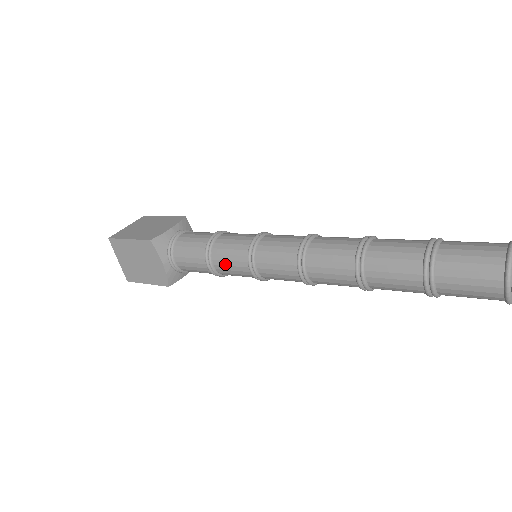
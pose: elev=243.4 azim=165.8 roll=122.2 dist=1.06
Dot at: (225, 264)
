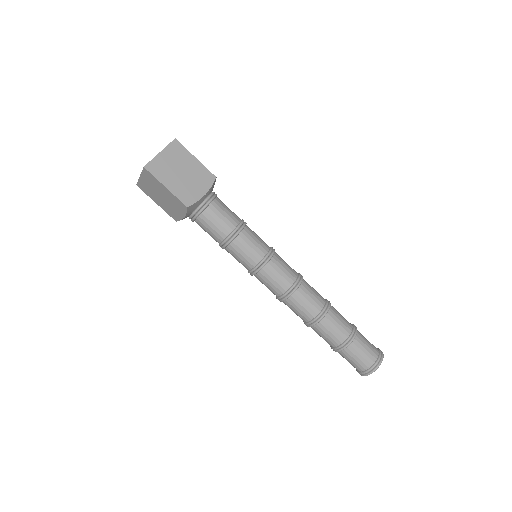
Dot at: (234, 255)
